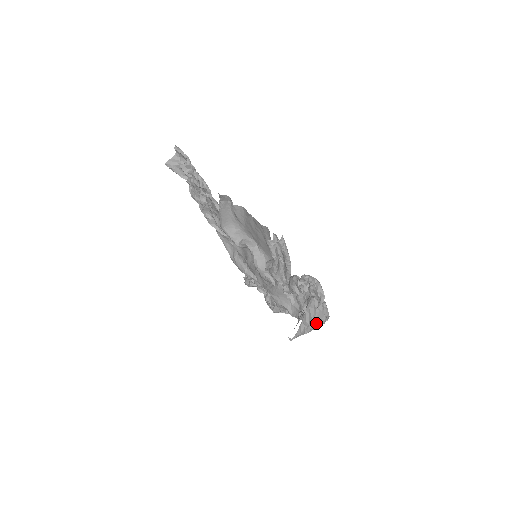
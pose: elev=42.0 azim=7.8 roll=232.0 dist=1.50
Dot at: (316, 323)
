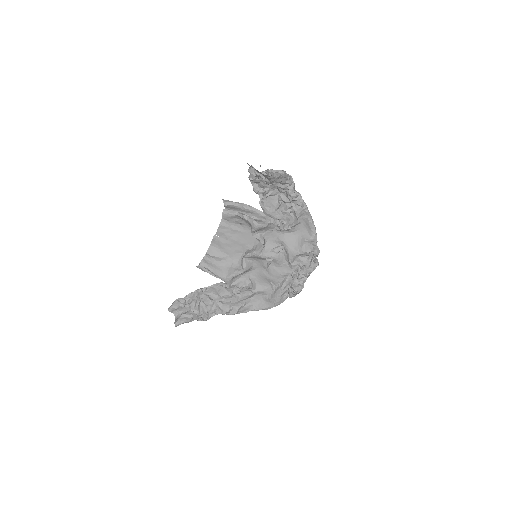
Dot at: occluded
